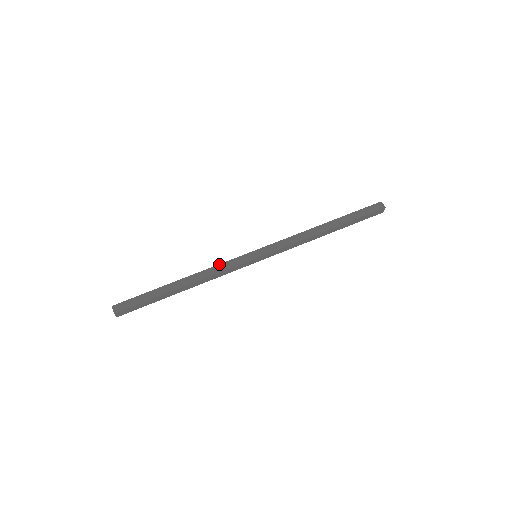
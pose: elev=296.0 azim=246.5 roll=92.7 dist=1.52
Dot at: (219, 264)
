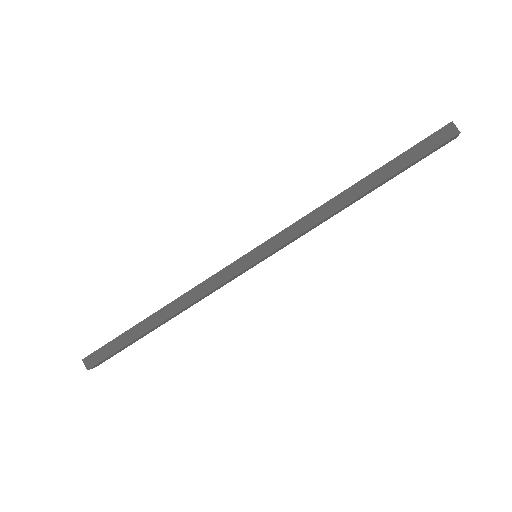
Dot at: (205, 280)
